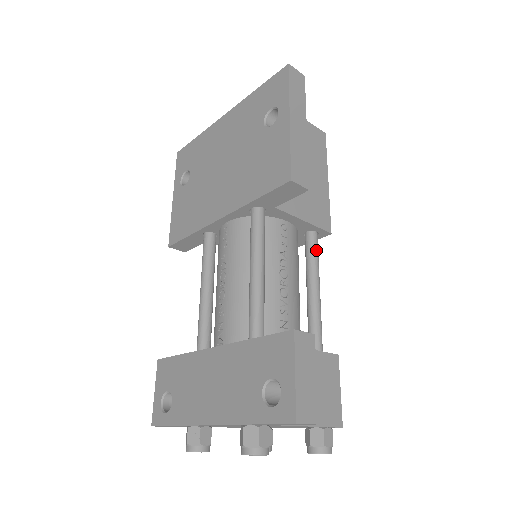
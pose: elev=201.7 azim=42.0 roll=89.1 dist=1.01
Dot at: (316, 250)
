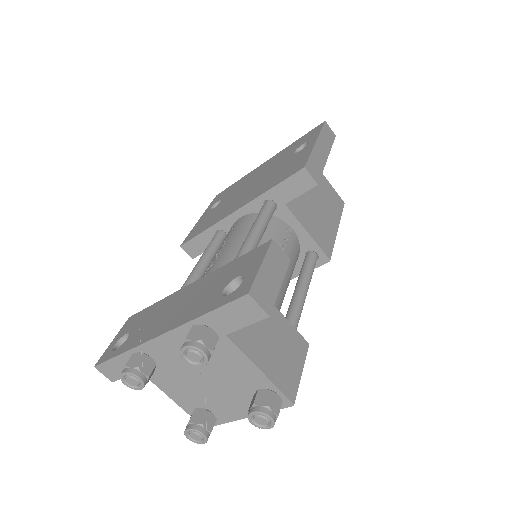
Dot at: (312, 265)
